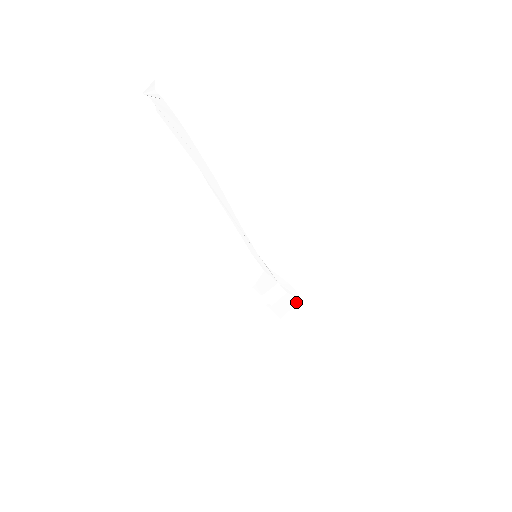
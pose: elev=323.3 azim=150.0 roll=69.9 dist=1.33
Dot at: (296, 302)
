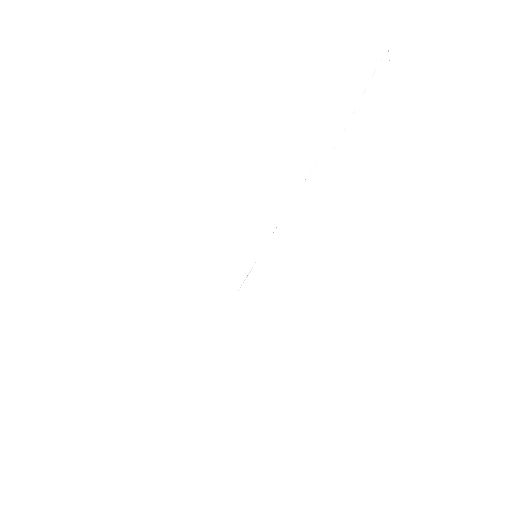
Dot at: (222, 325)
